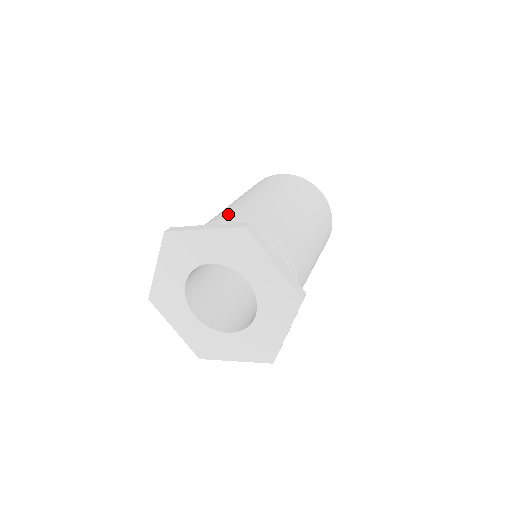
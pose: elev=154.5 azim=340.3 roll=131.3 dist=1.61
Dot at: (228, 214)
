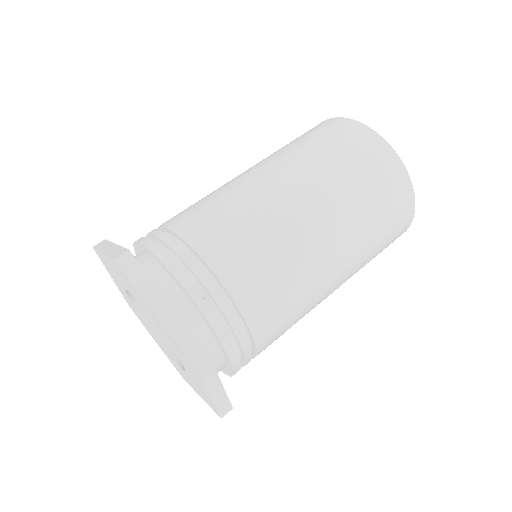
Dot at: (178, 214)
